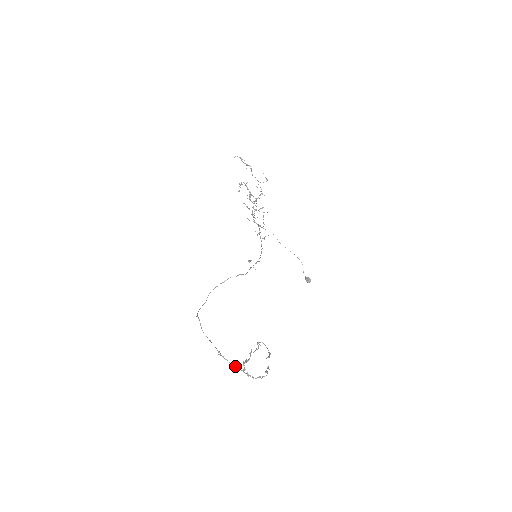
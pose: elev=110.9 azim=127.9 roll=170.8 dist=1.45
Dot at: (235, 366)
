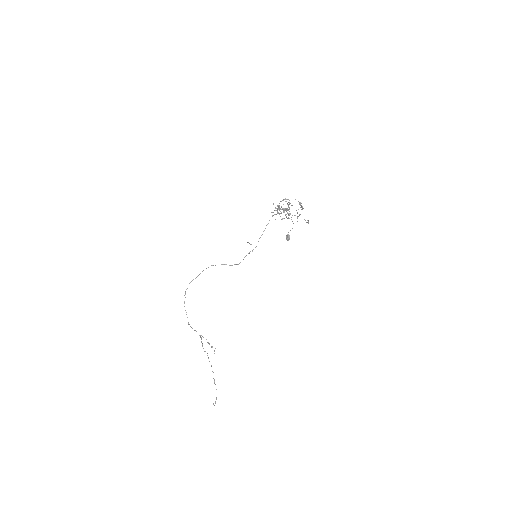
Dot at: occluded
